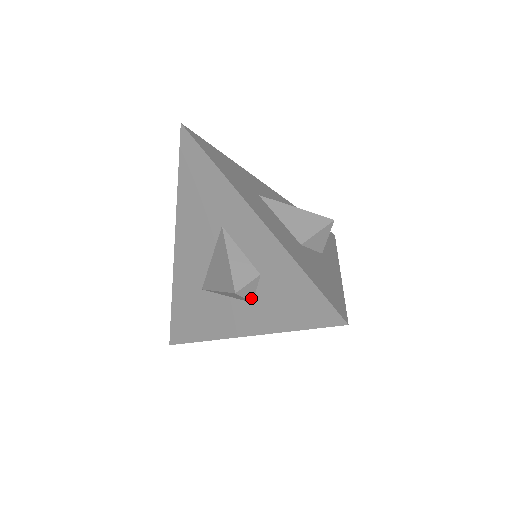
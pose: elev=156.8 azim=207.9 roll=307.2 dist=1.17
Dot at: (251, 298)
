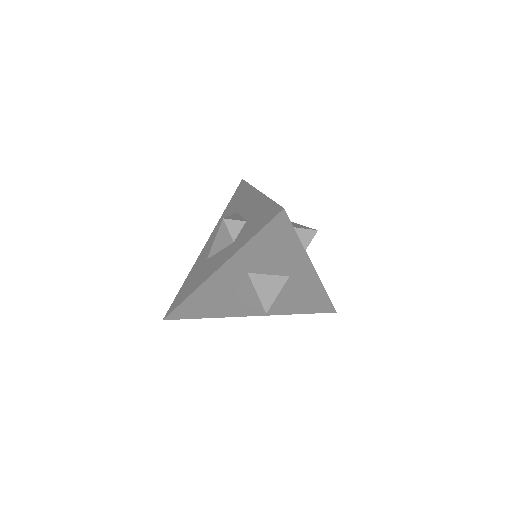
Dot at: (234, 236)
